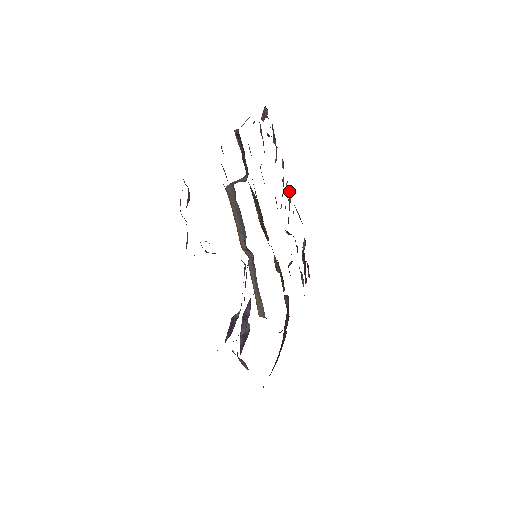
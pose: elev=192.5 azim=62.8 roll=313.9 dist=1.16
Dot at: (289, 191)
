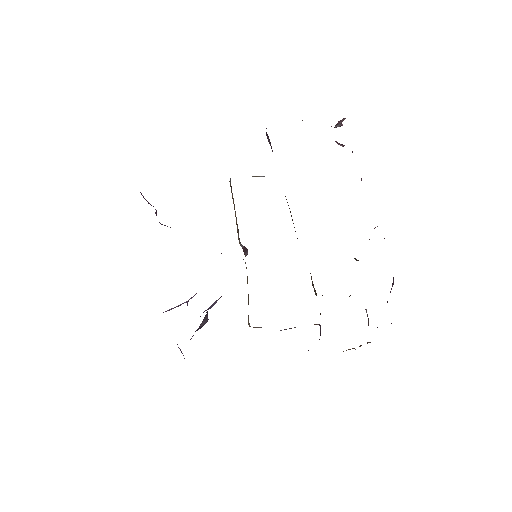
Dot at: occluded
